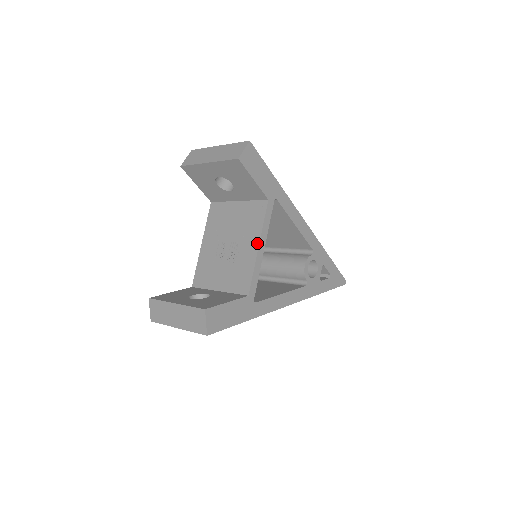
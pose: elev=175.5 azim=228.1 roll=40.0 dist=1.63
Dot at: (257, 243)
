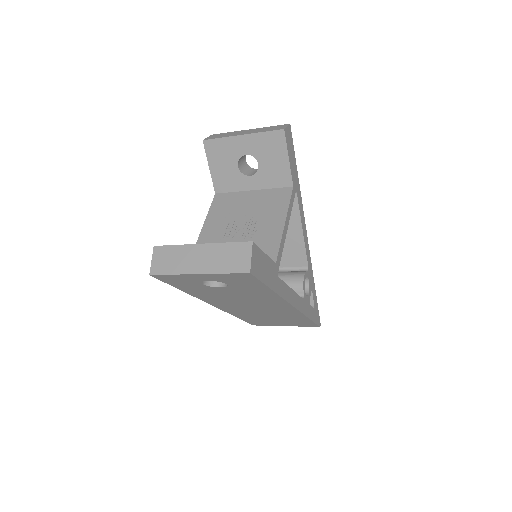
Dot at: (283, 219)
